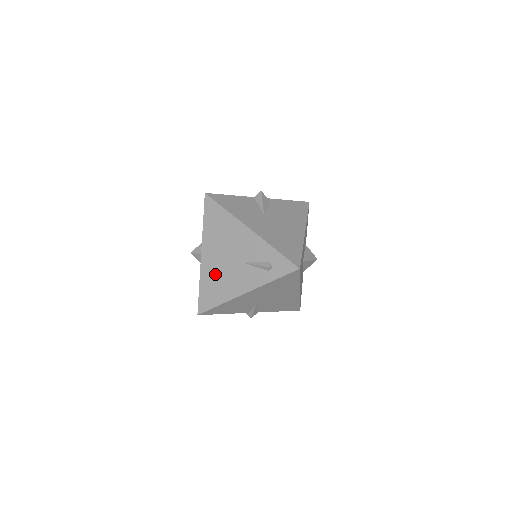
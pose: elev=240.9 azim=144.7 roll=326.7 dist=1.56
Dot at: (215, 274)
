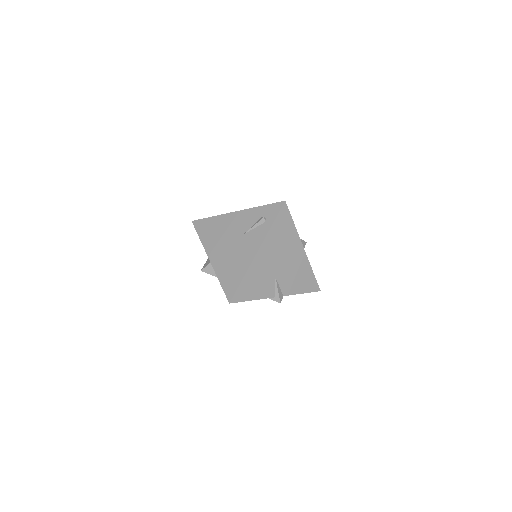
Dot at: (227, 261)
